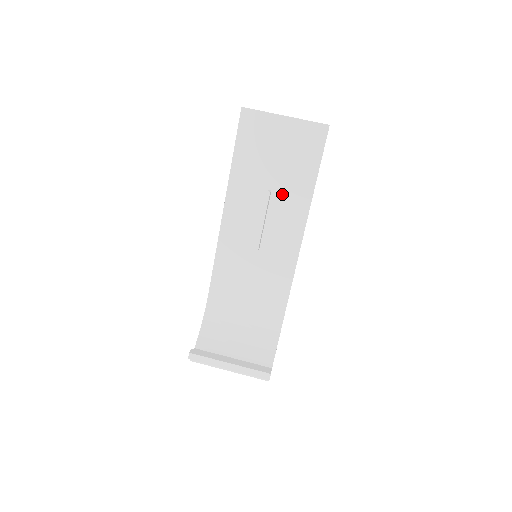
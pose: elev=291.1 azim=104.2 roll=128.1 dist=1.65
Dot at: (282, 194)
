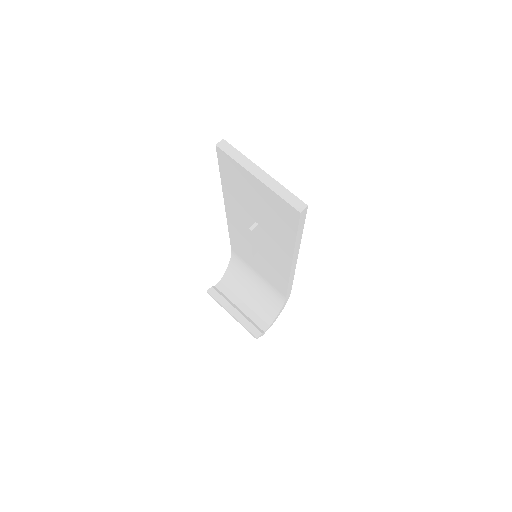
Dot at: (268, 232)
